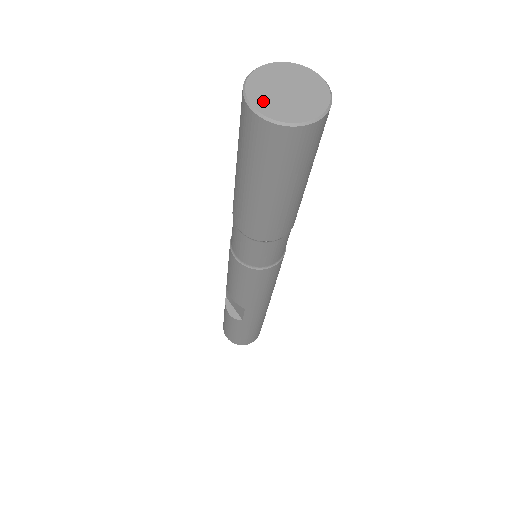
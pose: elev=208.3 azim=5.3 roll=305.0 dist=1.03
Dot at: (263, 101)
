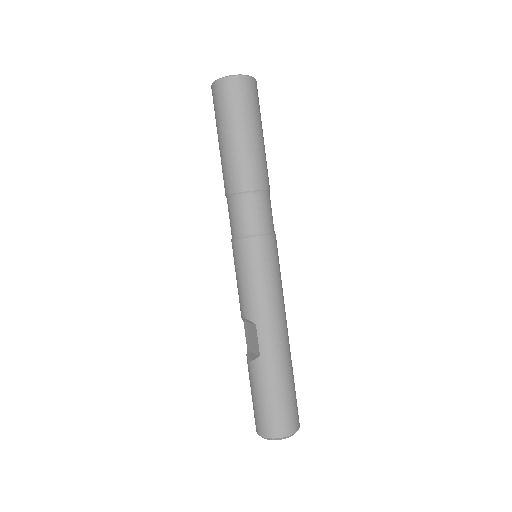
Dot at: occluded
